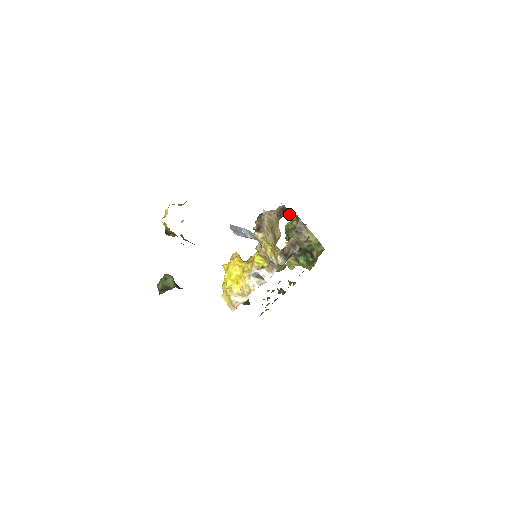
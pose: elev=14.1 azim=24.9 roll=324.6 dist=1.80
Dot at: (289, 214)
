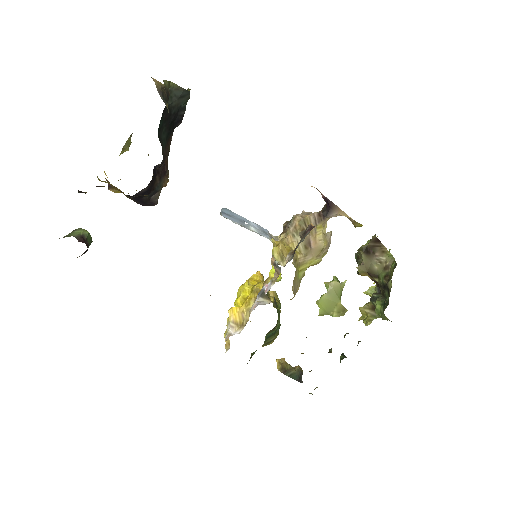
Dot at: (337, 212)
